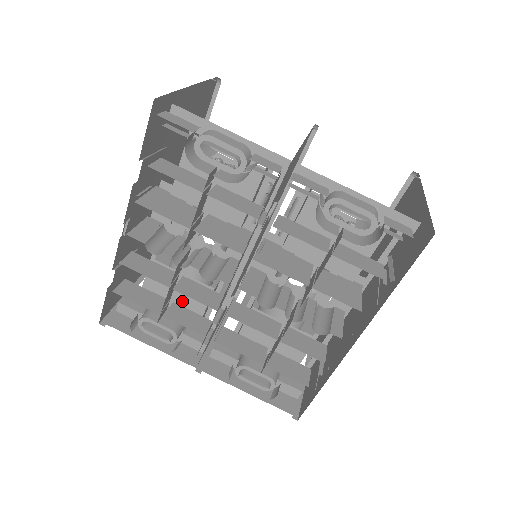
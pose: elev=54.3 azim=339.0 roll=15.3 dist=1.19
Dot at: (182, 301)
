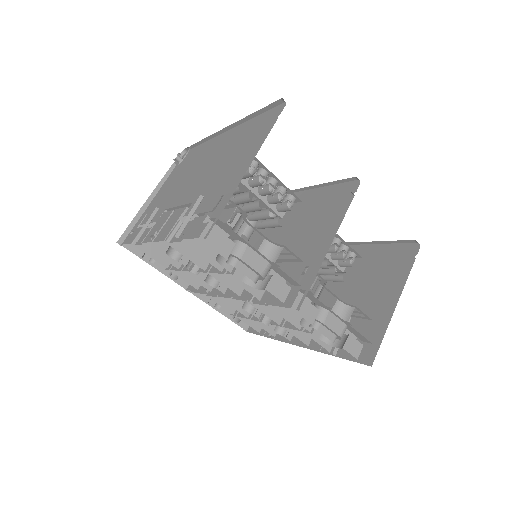
Dot at: occluded
